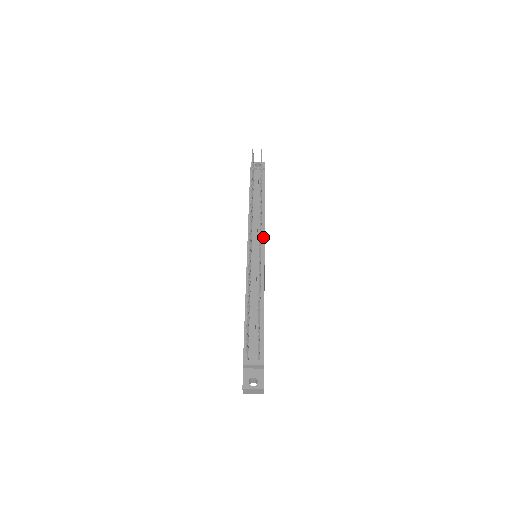
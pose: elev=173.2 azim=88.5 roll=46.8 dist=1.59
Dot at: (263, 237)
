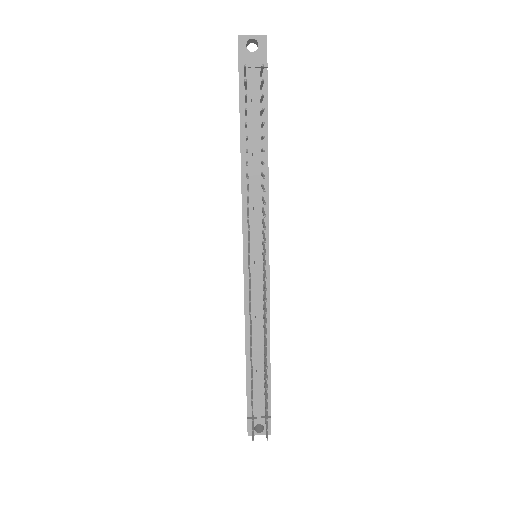
Dot at: (267, 232)
